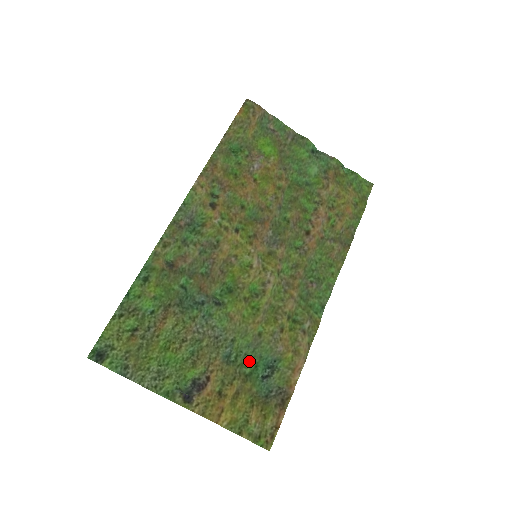
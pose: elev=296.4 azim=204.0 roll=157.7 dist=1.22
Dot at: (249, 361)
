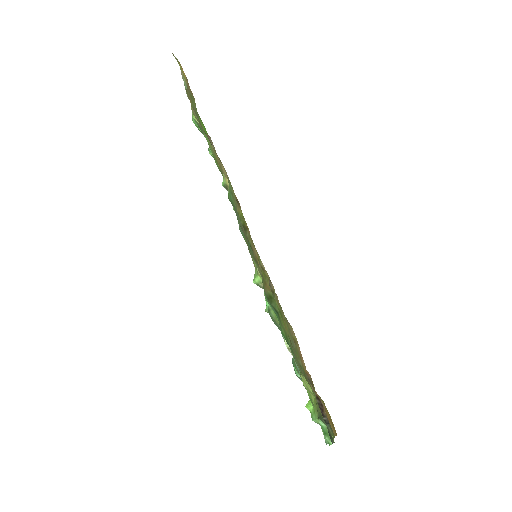
Dot at: occluded
